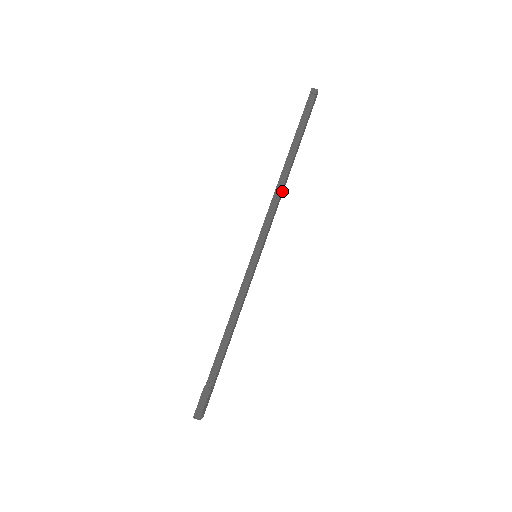
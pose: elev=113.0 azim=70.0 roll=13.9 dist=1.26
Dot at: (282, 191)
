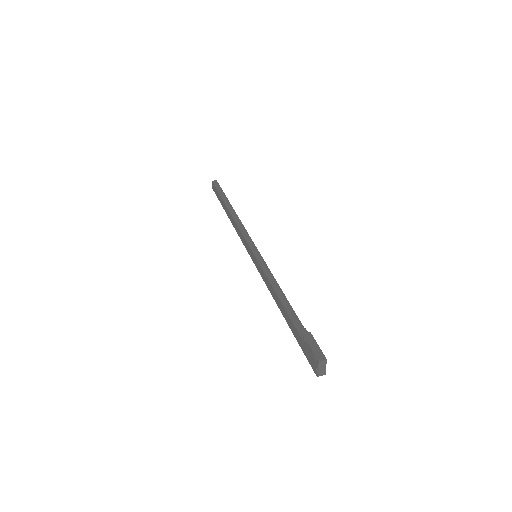
Dot at: occluded
